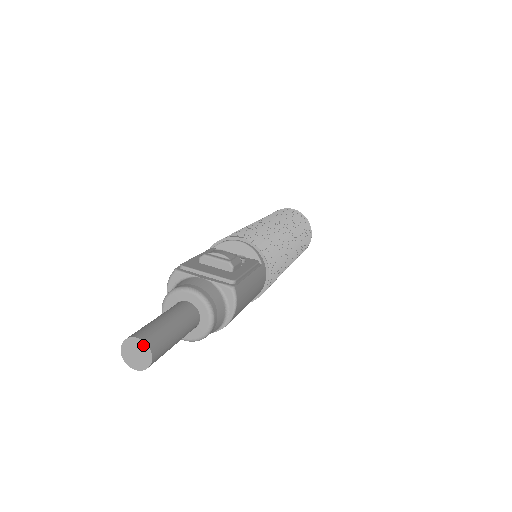
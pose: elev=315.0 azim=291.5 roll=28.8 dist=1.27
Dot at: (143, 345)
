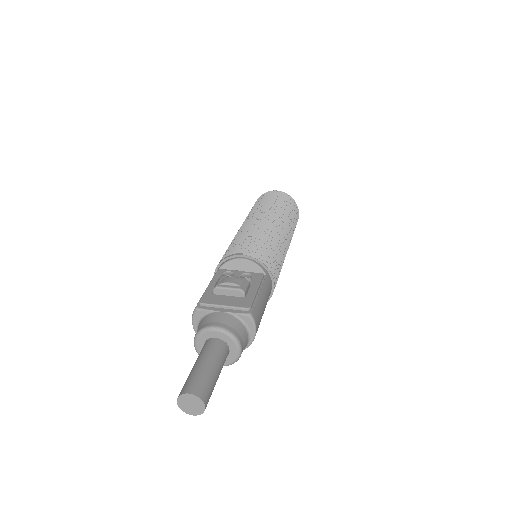
Dot at: (195, 398)
